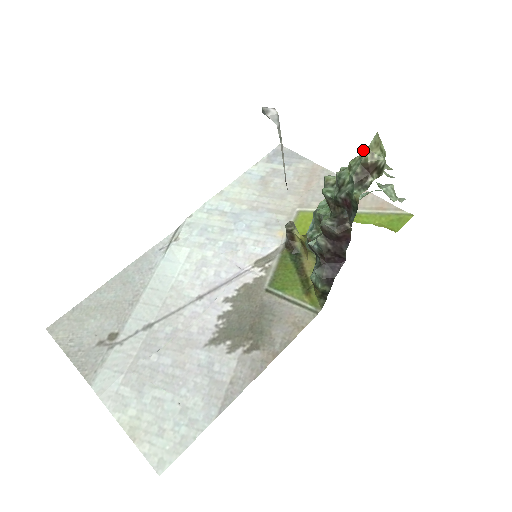
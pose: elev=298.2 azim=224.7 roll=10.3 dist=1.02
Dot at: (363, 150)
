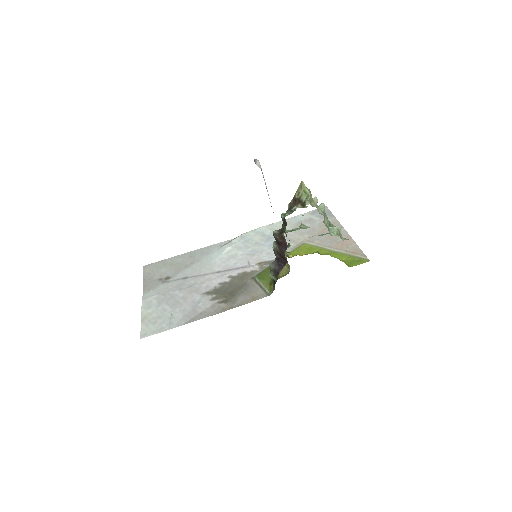
Dot at: occluded
